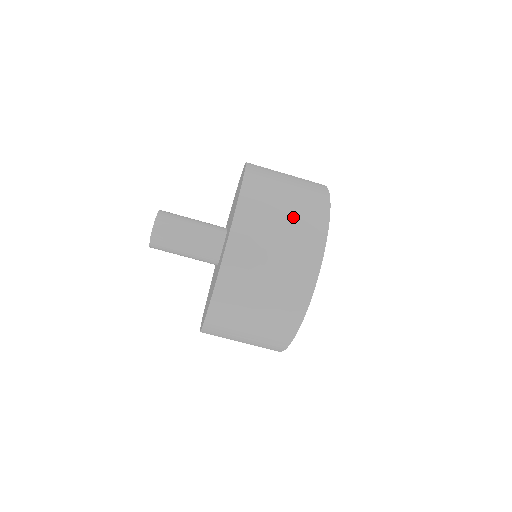
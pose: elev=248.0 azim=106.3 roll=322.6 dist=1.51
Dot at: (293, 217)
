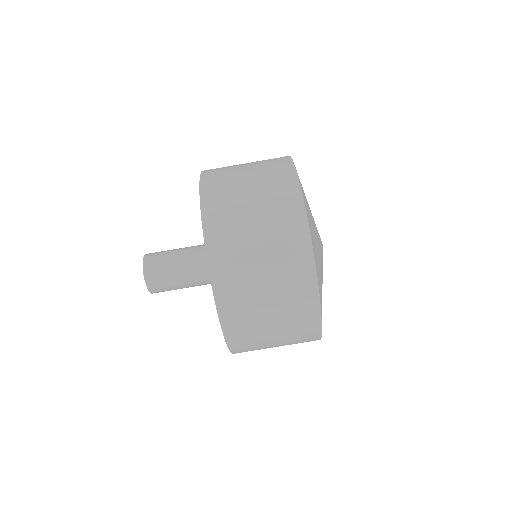
Dot at: (258, 182)
